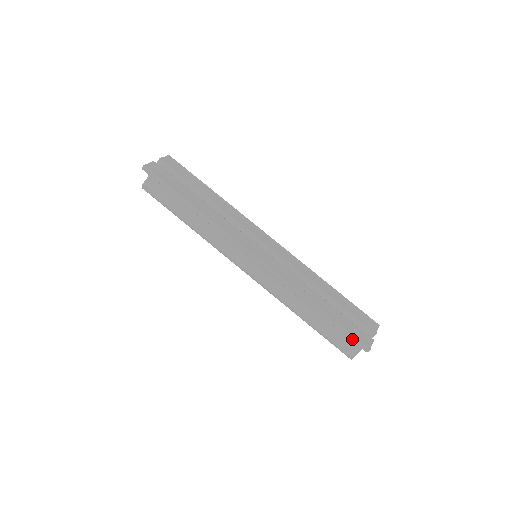
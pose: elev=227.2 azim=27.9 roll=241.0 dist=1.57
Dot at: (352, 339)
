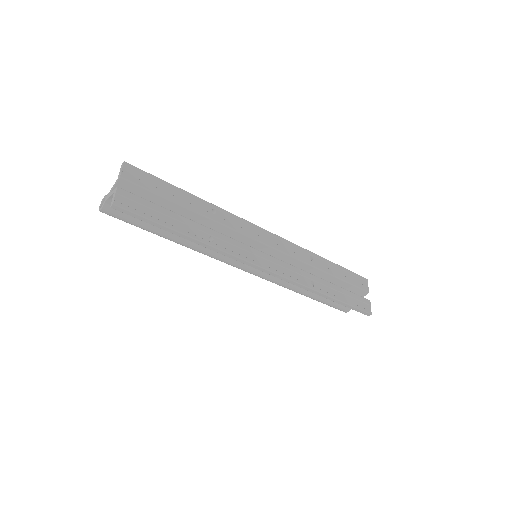
Dot at: (357, 311)
